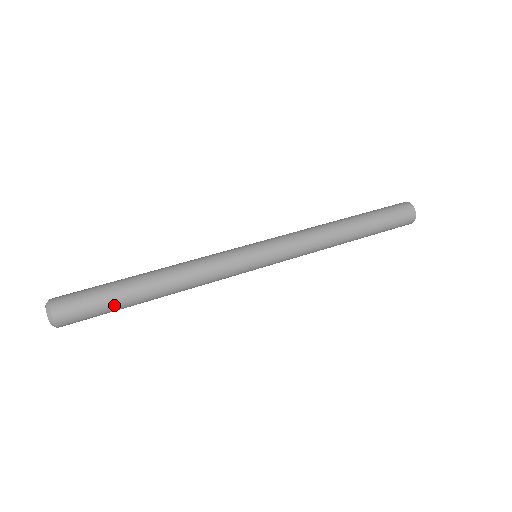
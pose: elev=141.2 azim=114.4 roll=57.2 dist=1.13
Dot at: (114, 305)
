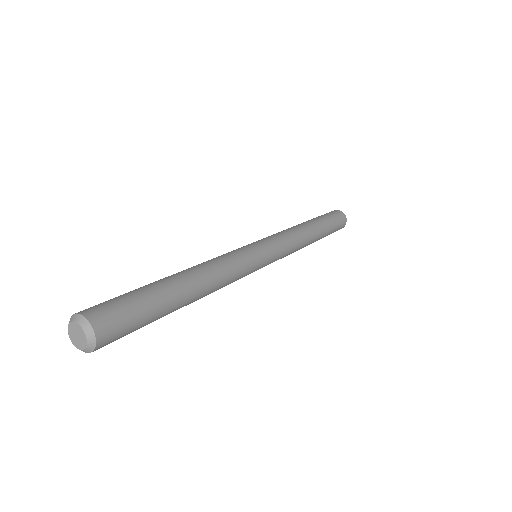
Dot at: (155, 319)
